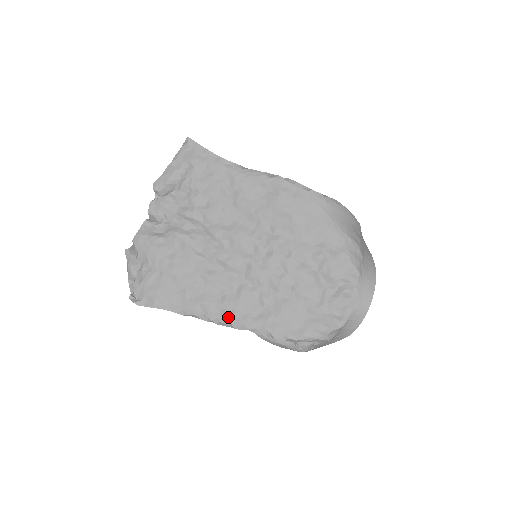
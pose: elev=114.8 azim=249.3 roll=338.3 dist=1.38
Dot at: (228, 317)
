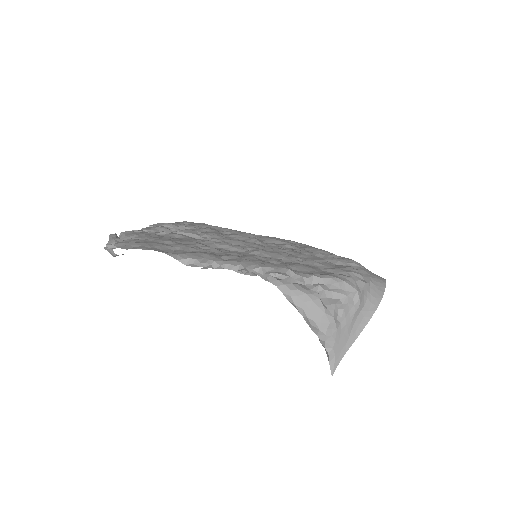
Dot at: (236, 261)
